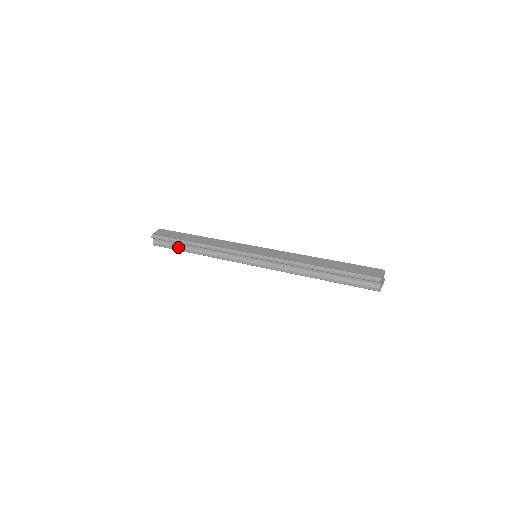
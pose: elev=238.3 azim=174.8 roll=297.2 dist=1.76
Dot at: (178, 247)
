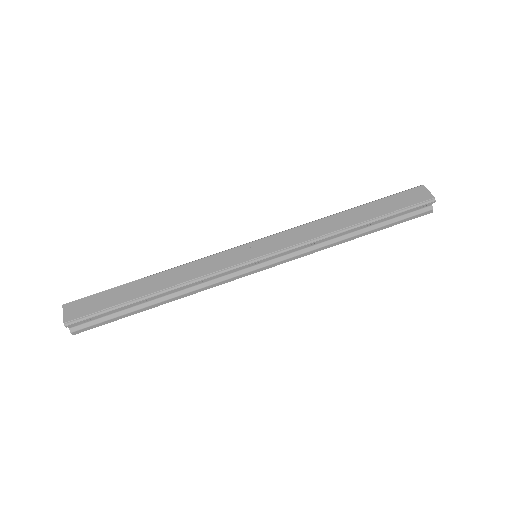
Dot at: (124, 313)
